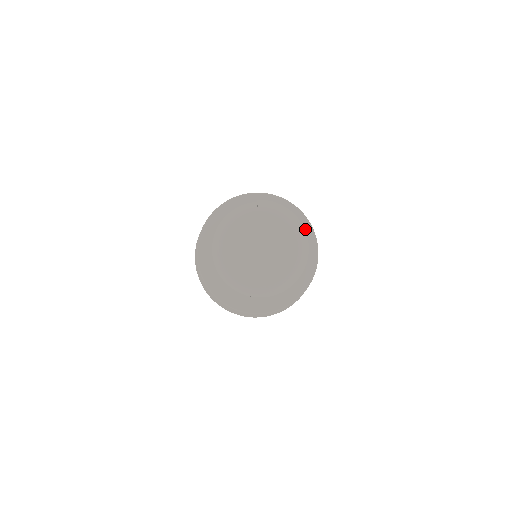
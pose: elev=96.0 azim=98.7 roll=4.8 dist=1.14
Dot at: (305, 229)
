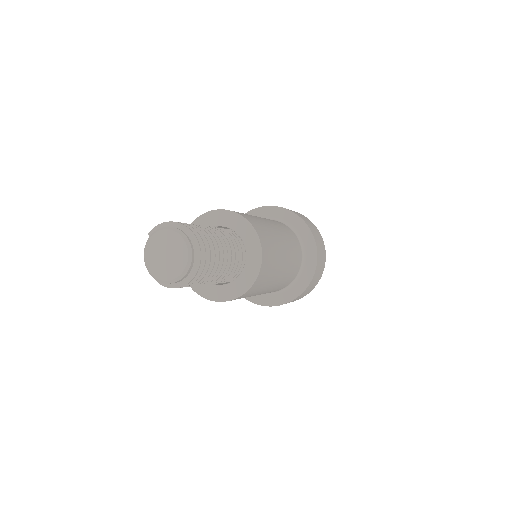
Dot at: (229, 216)
